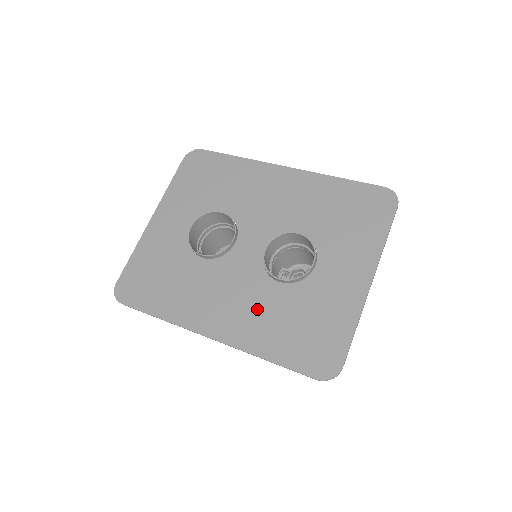
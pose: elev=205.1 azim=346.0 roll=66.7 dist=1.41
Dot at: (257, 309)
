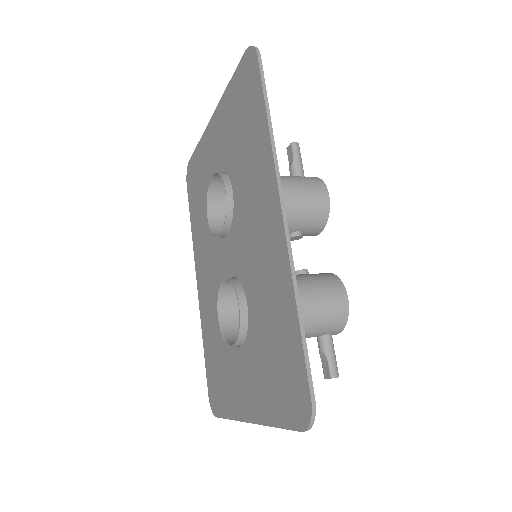
Dot at: (212, 310)
